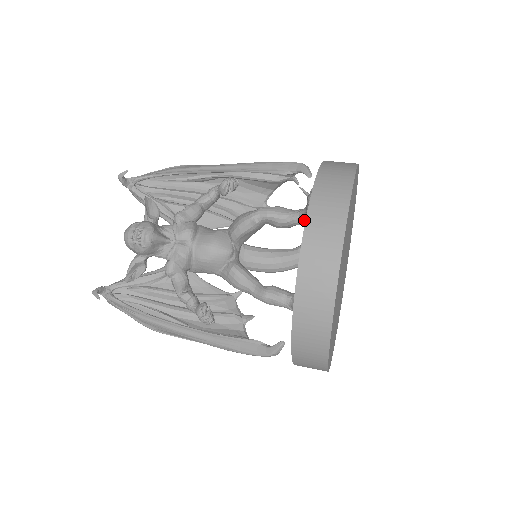
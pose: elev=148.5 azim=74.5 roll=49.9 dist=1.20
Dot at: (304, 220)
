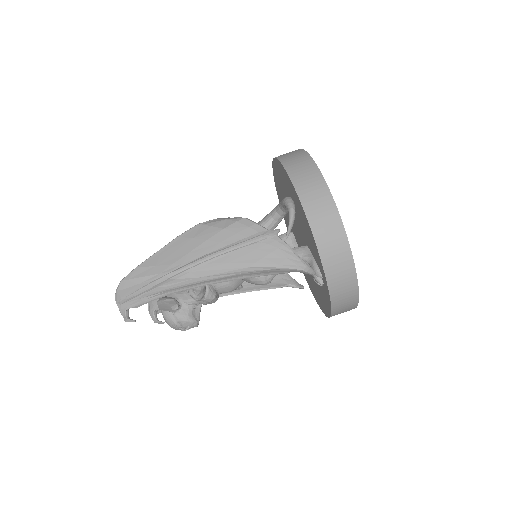
Dot at: occluded
